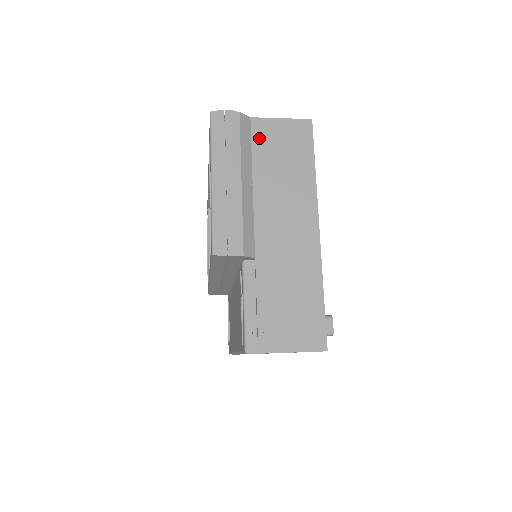
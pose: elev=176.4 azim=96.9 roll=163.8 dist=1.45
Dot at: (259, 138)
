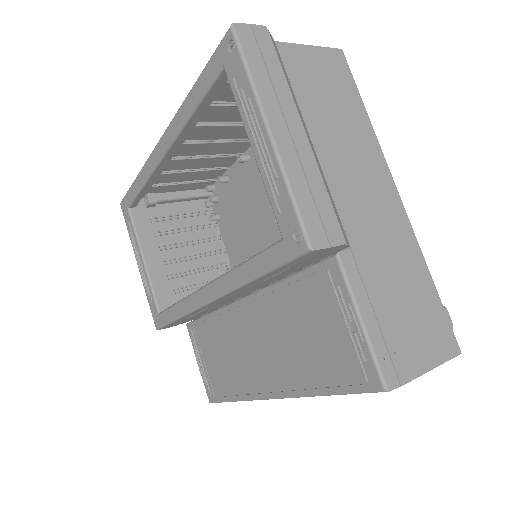
Dot at: (295, 71)
